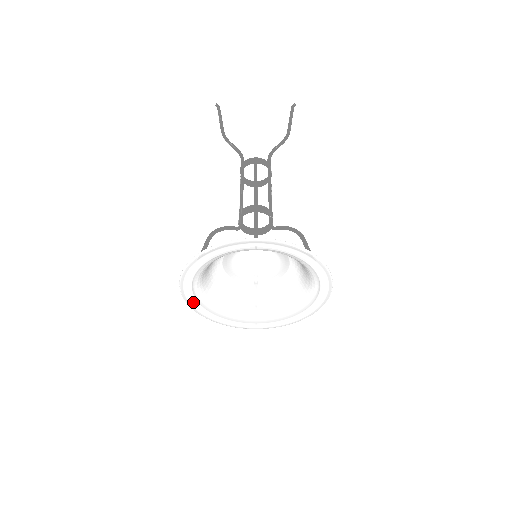
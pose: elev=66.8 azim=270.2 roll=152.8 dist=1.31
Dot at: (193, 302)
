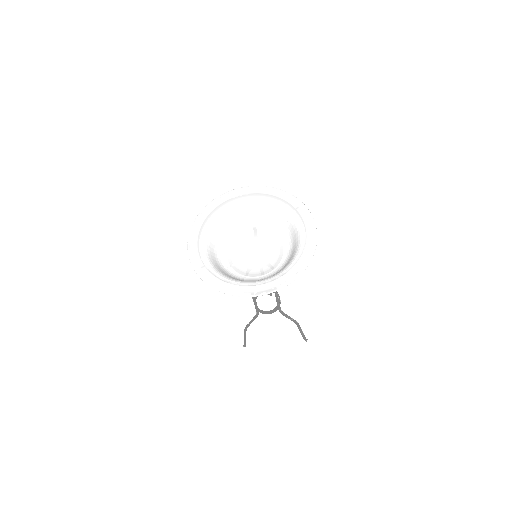
Dot at: (209, 210)
